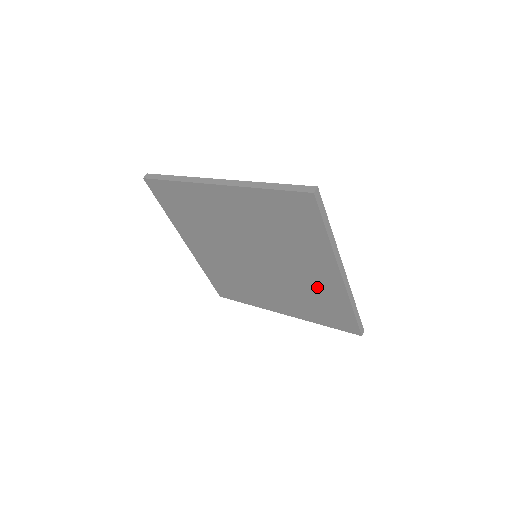
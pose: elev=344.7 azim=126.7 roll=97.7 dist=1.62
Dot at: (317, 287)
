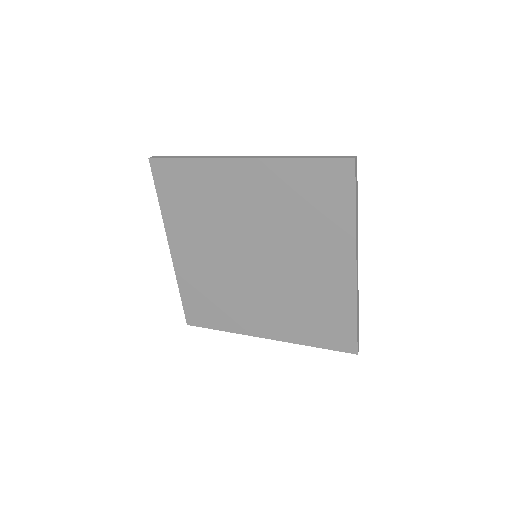
Dot at: (322, 289)
